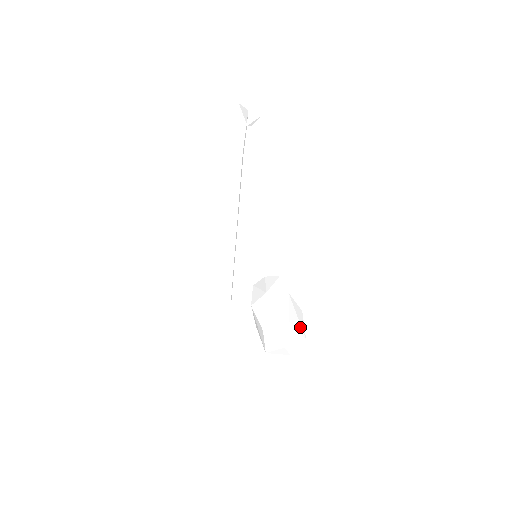
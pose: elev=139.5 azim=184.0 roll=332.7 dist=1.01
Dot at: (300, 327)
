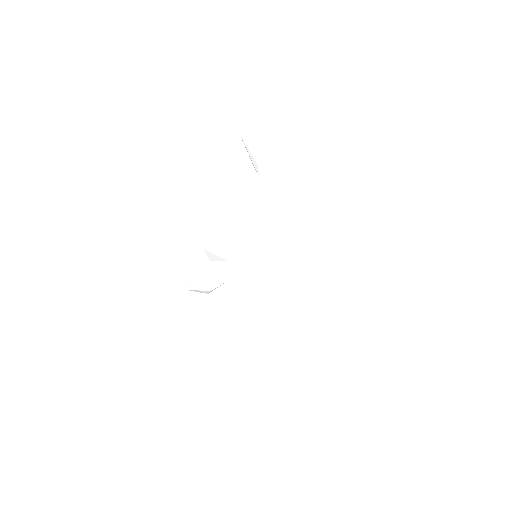
Dot at: (193, 265)
